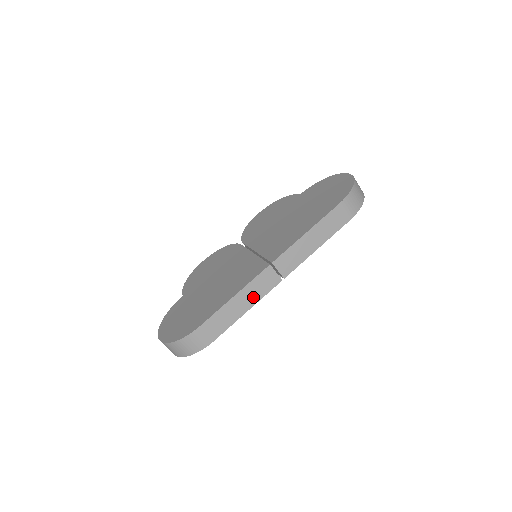
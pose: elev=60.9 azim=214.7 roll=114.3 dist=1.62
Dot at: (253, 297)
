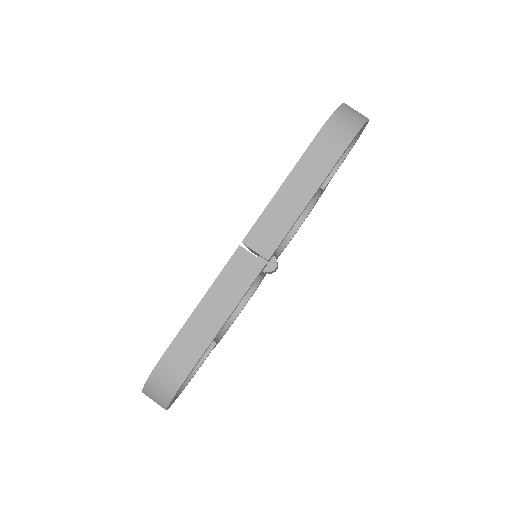
Dot at: (229, 297)
